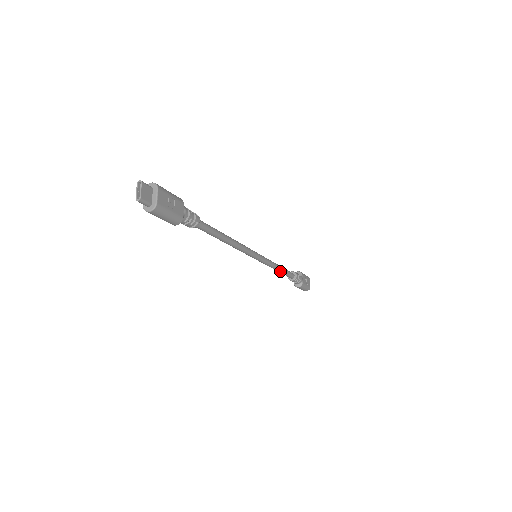
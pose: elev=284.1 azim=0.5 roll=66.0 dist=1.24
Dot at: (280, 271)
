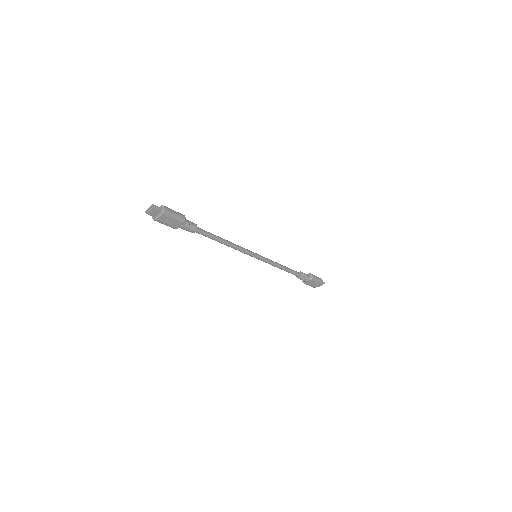
Dot at: (282, 269)
